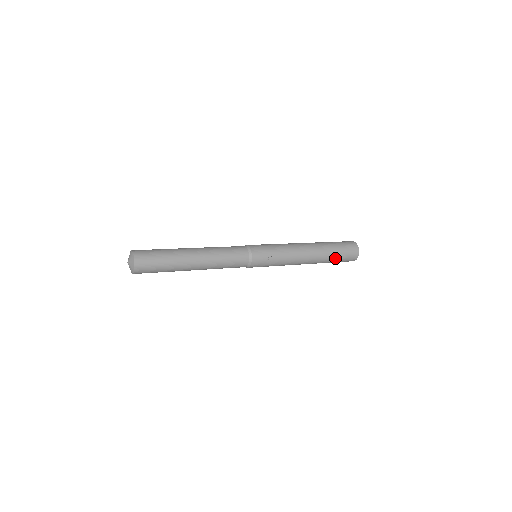
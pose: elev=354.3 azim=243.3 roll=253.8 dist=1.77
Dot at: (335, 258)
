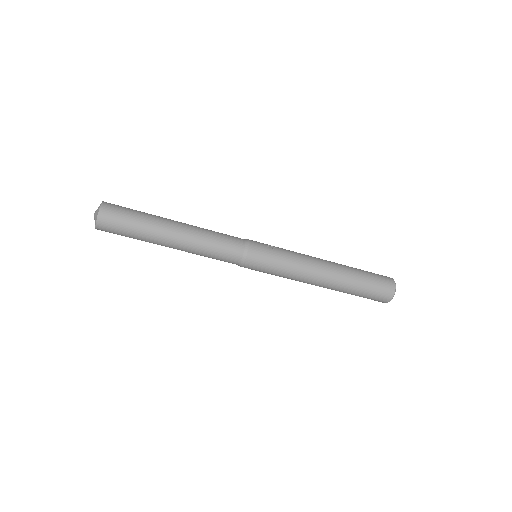
Dot at: (363, 275)
